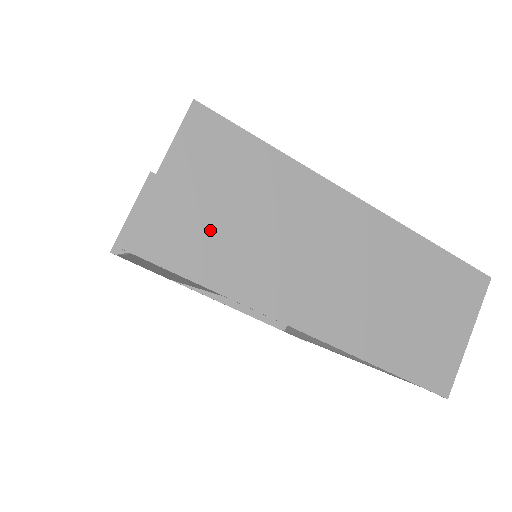
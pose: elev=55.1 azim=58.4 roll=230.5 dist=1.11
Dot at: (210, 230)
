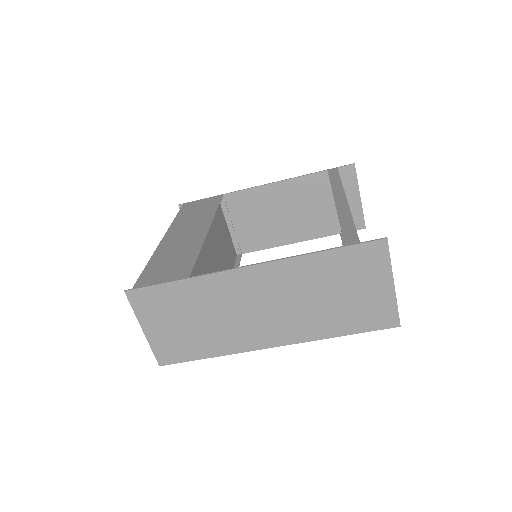
Dot at: (186, 336)
